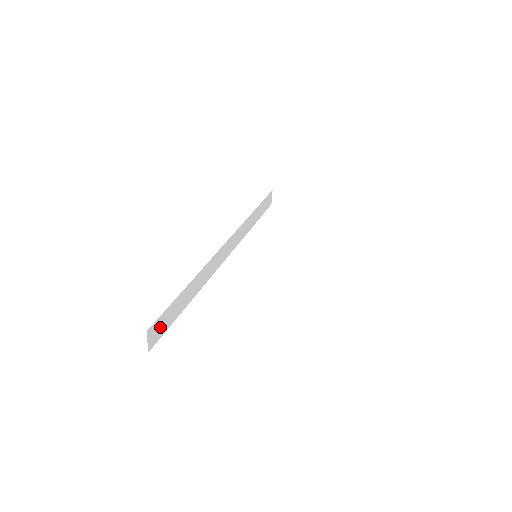
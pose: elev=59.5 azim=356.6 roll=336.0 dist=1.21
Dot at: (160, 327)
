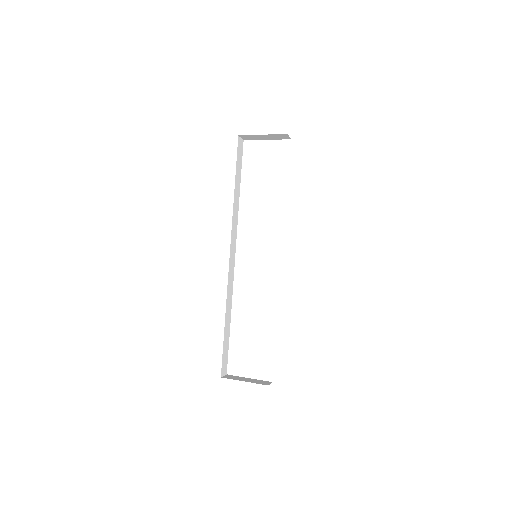
Dot at: (225, 361)
